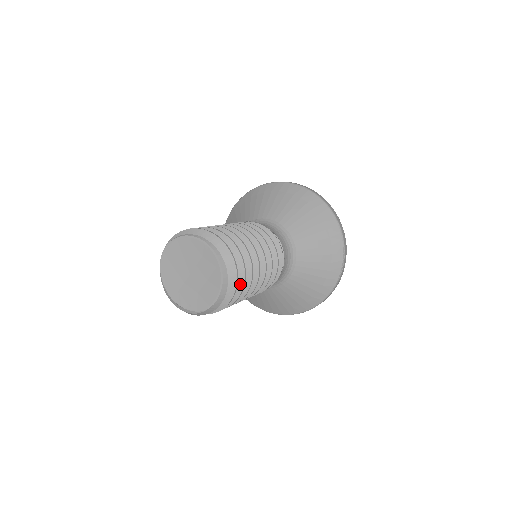
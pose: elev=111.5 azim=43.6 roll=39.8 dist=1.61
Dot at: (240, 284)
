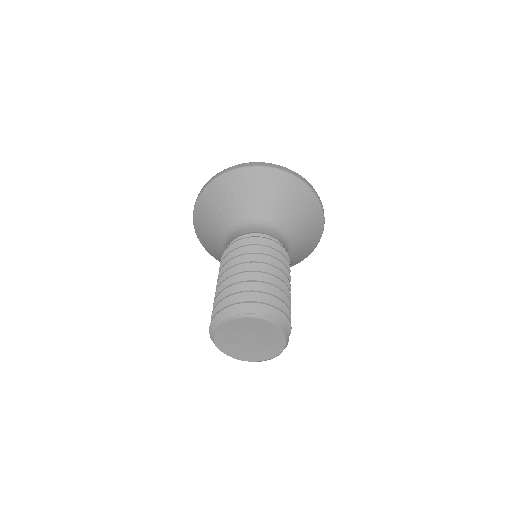
Dot at: (286, 311)
